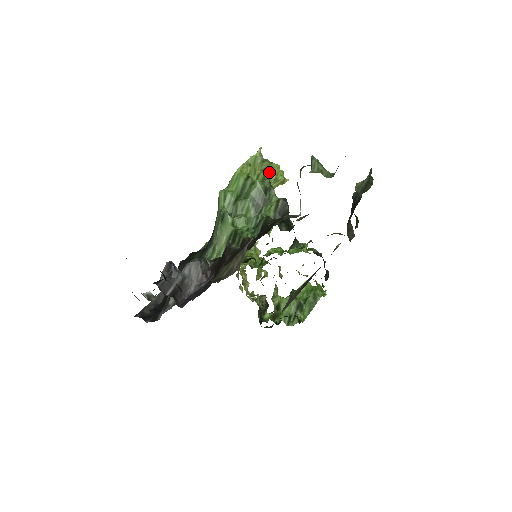
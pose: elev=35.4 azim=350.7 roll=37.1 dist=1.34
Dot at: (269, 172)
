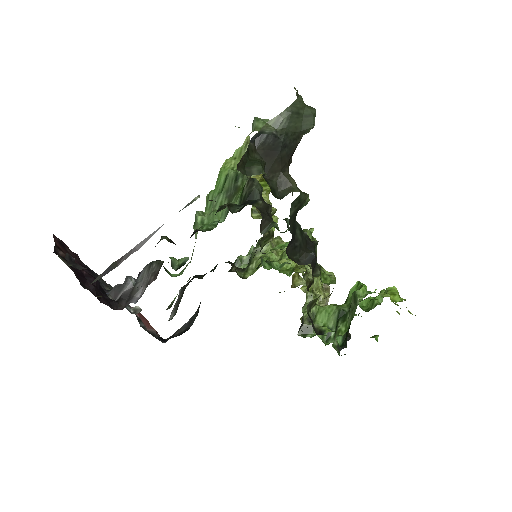
Dot at: occluded
